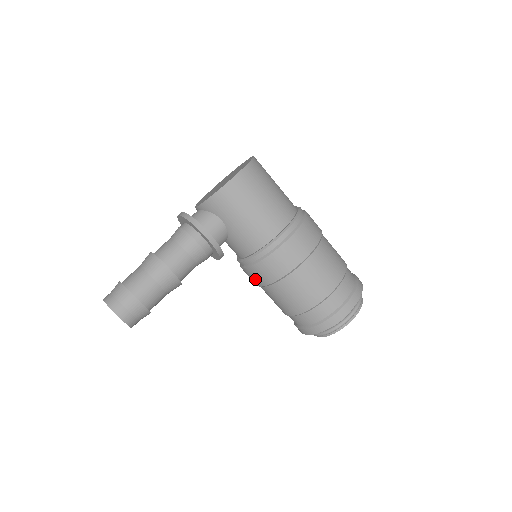
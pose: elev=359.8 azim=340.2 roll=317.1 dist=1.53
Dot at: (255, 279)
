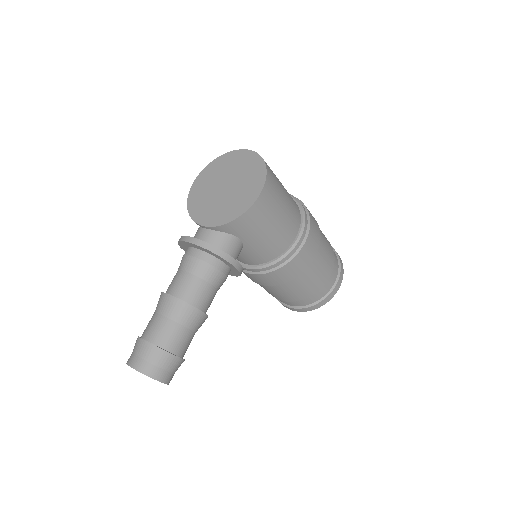
Dot at: (260, 281)
